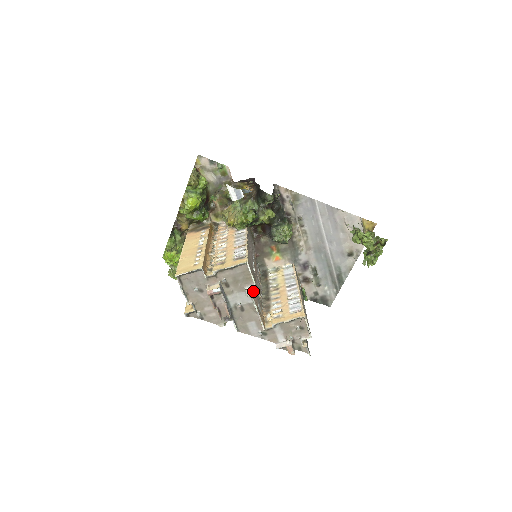
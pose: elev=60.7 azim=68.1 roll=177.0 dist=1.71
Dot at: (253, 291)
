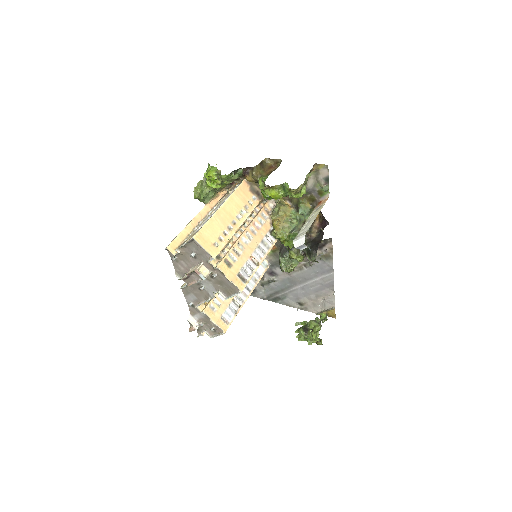
Dot at: occluded
